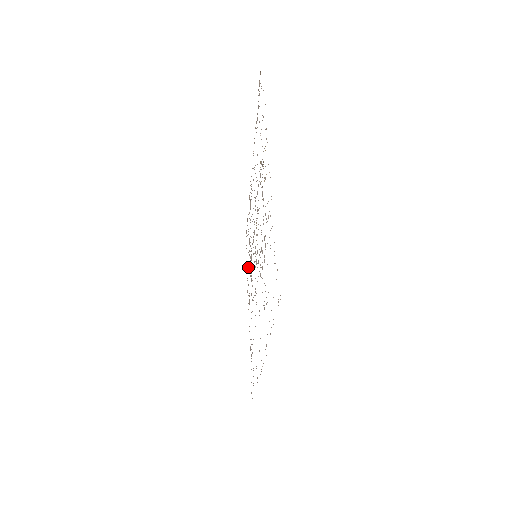
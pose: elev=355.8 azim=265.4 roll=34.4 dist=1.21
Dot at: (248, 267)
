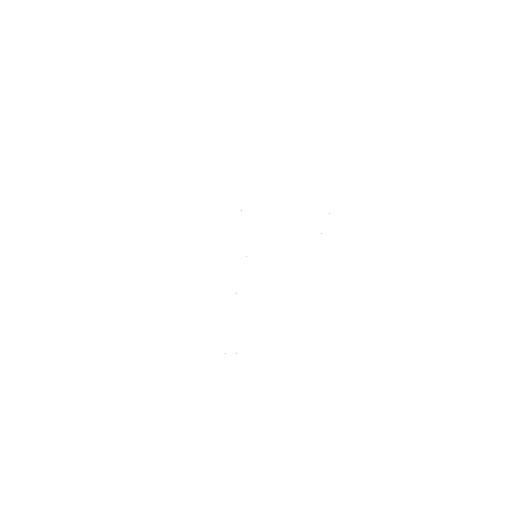
Dot at: occluded
